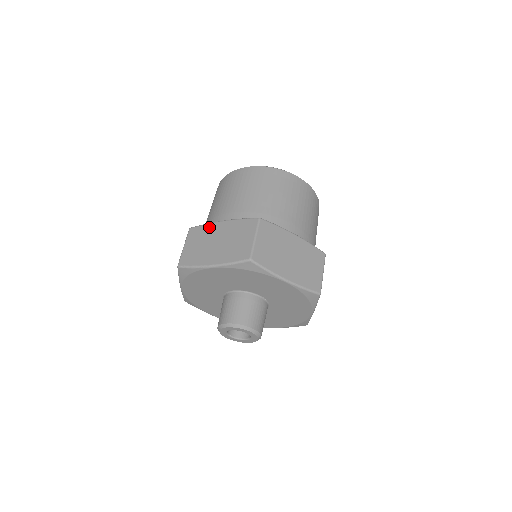
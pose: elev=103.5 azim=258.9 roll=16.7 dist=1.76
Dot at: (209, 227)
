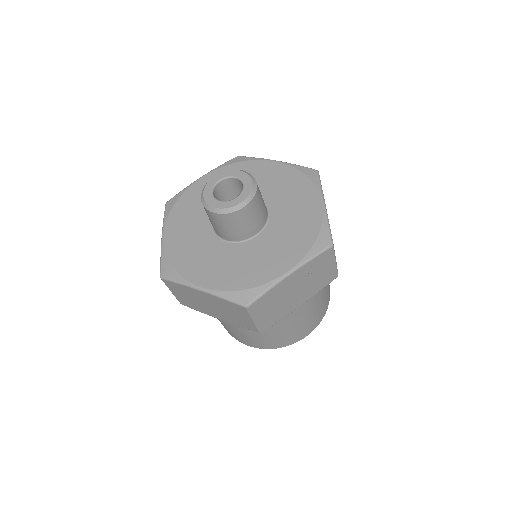
Dot at: occluded
